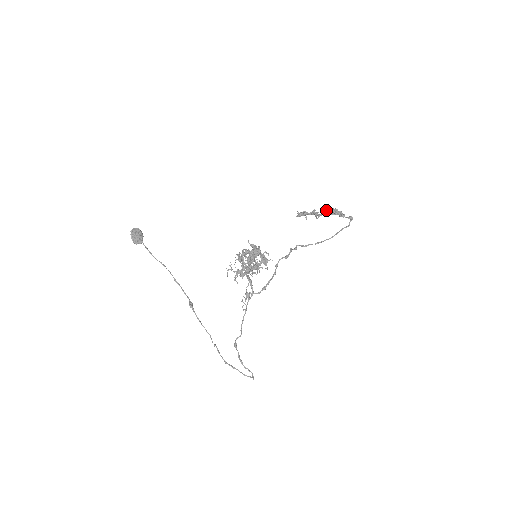
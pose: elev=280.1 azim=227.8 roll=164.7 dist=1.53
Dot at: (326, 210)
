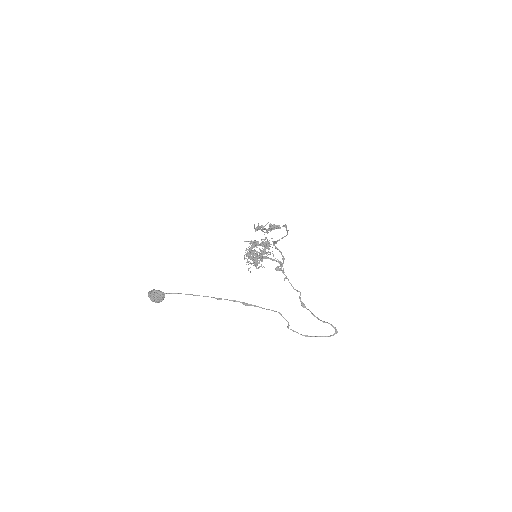
Dot at: occluded
